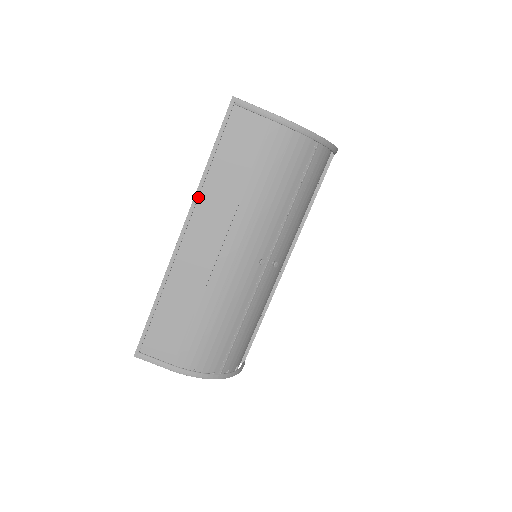
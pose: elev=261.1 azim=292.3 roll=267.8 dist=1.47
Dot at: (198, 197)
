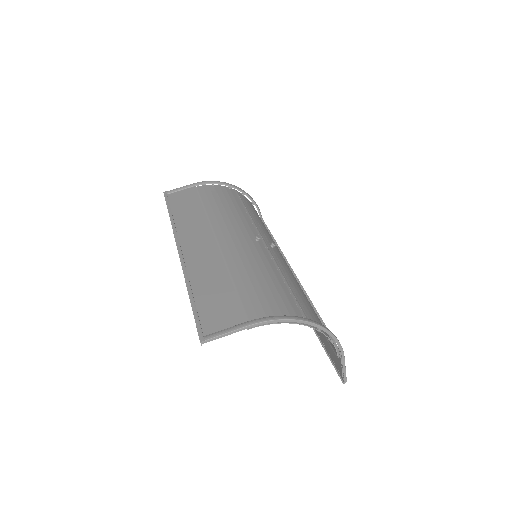
Dot at: (176, 231)
